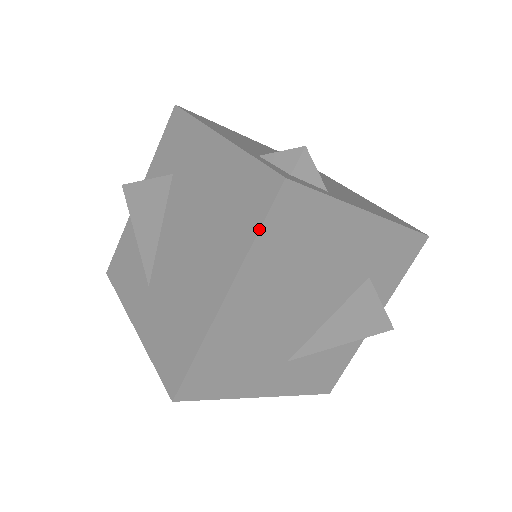
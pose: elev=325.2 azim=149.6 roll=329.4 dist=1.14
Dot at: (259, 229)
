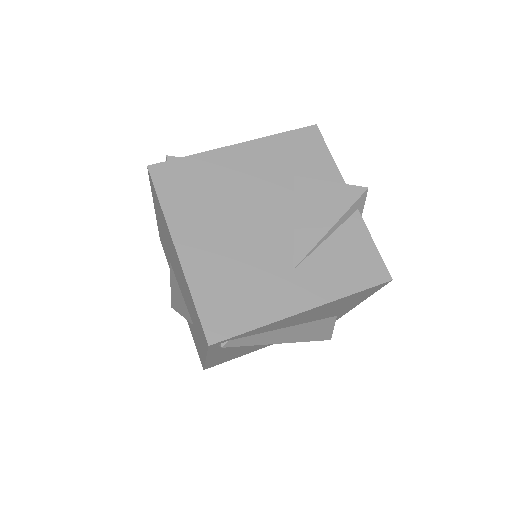
Dot at: (158, 199)
